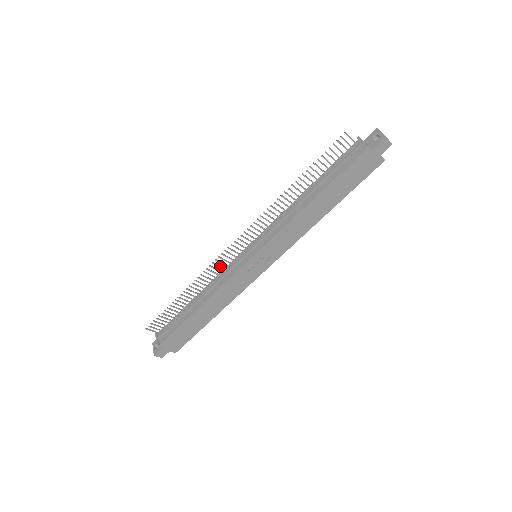
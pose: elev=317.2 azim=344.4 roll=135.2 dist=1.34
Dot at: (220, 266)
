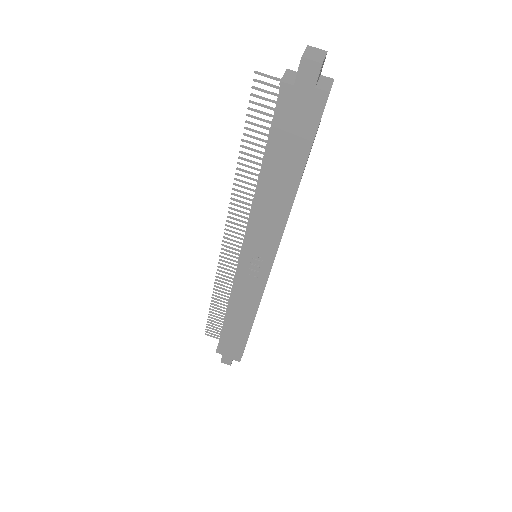
Dot at: (229, 269)
